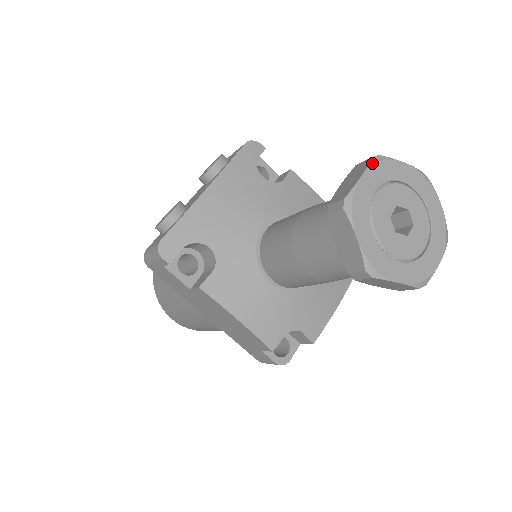
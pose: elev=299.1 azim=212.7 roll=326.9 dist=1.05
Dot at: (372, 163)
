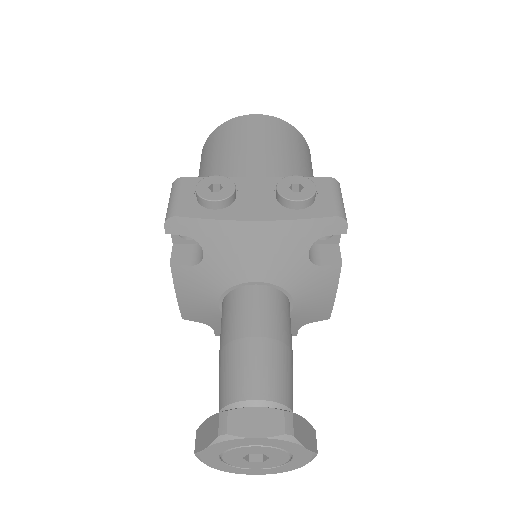
Dot at: (277, 438)
